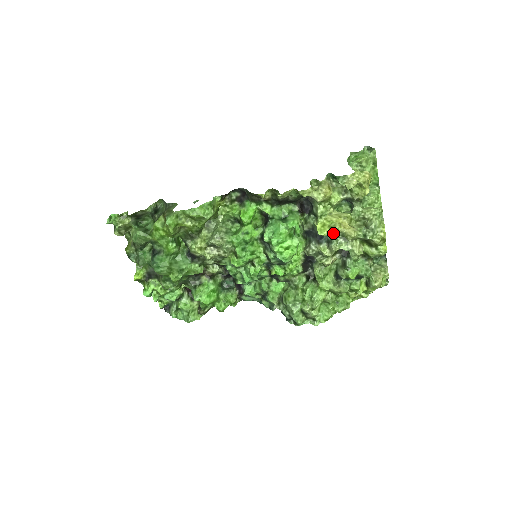
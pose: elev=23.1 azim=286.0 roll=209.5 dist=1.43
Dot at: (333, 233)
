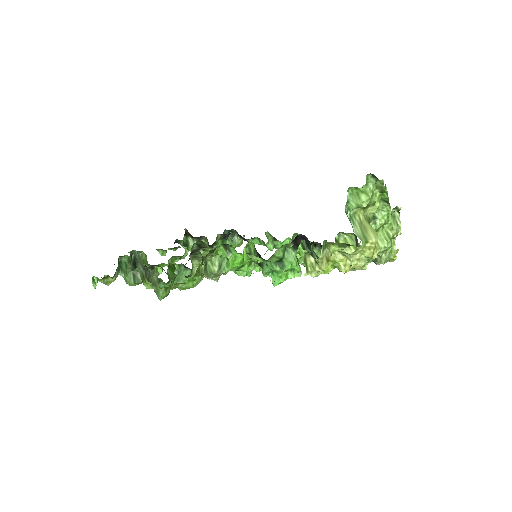
Dot at: occluded
